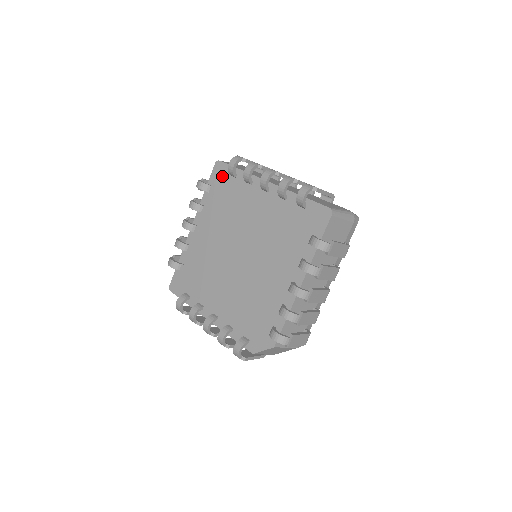
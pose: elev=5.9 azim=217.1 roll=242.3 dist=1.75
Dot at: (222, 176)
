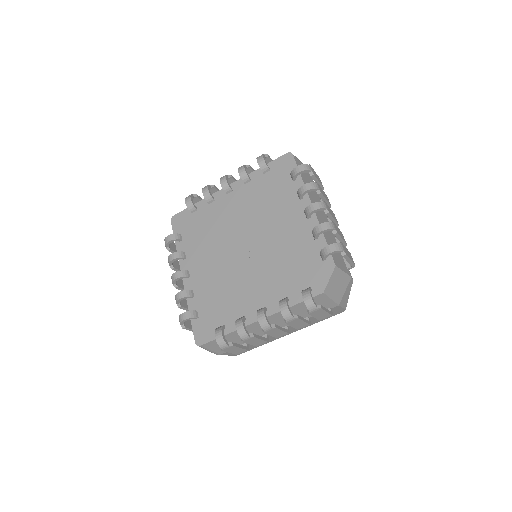
Dot at: (184, 221)
